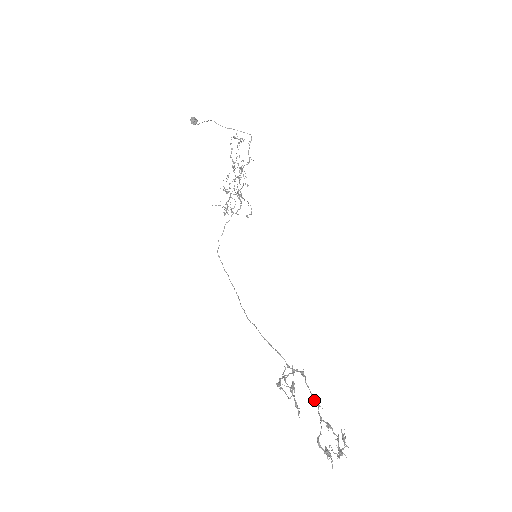
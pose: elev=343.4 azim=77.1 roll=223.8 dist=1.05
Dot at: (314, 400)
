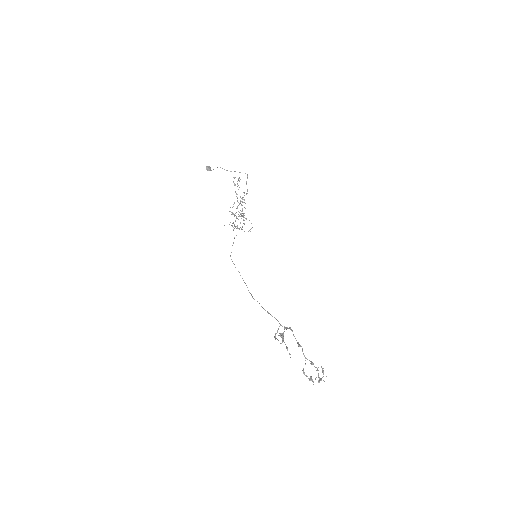
Dot at: (298, 344)
